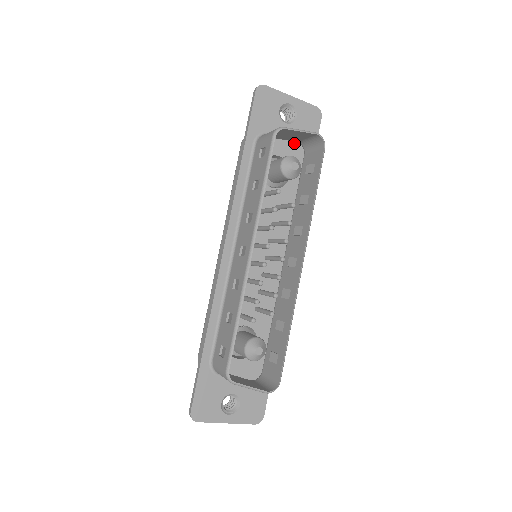
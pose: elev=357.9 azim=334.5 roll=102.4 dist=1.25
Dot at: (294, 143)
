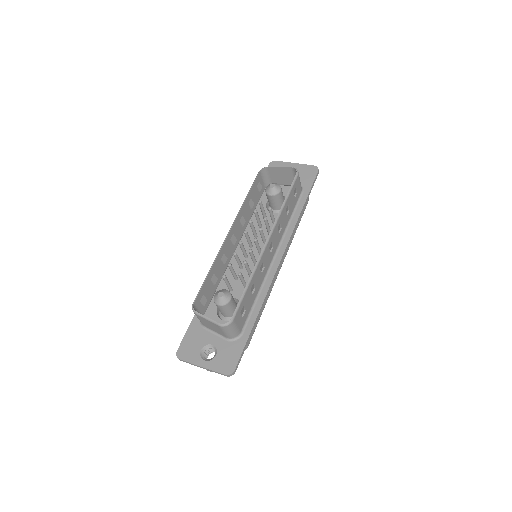
Dot at: occluded
